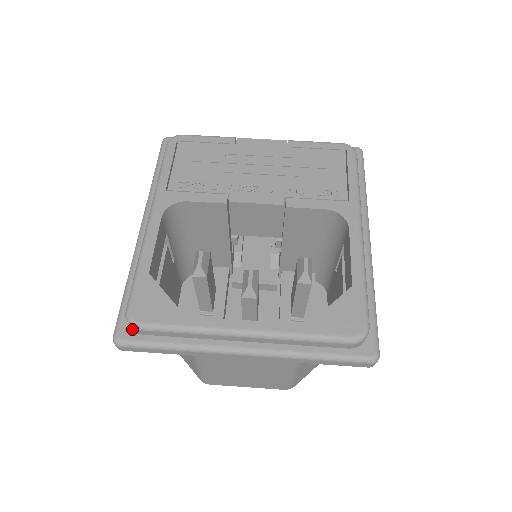
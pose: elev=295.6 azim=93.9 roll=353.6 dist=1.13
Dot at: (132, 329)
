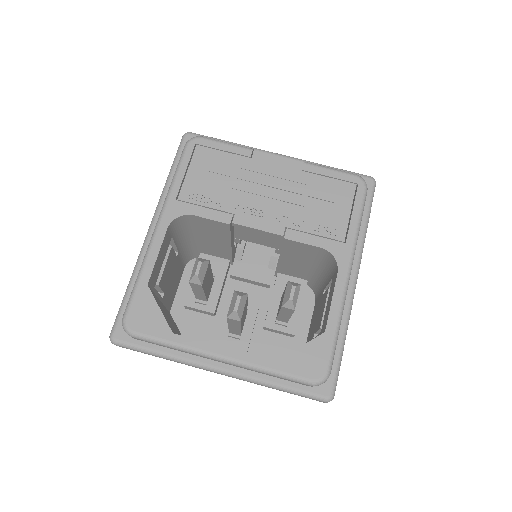
Dot at: occluded
